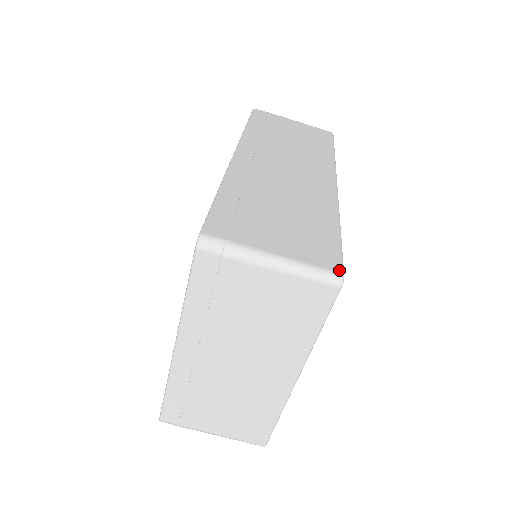
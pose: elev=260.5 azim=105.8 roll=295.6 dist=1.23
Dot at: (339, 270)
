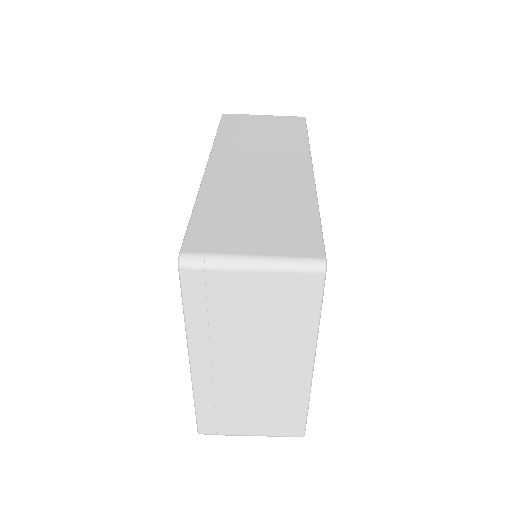
Dot at: (320, 255)
